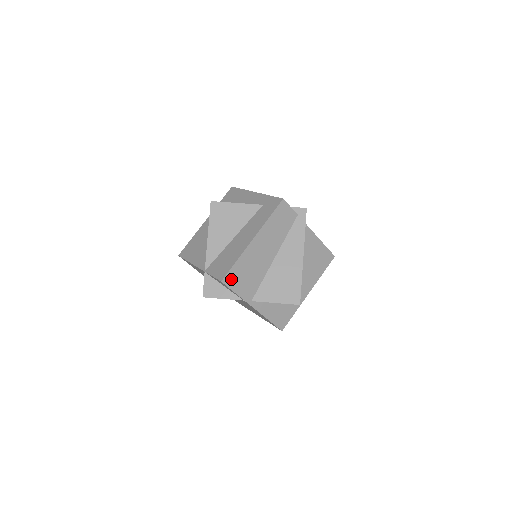
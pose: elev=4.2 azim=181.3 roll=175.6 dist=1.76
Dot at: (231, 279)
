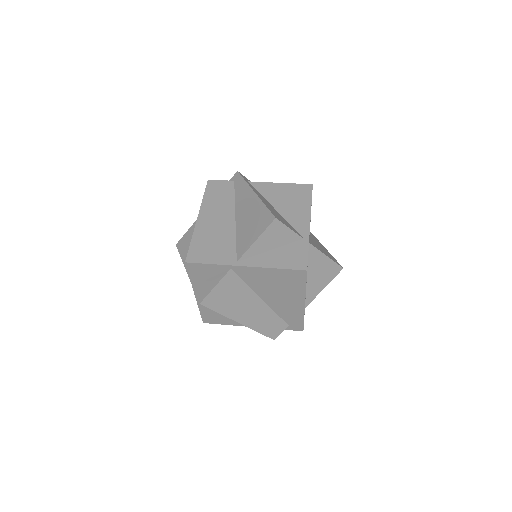
Dot at: (196, 256)
